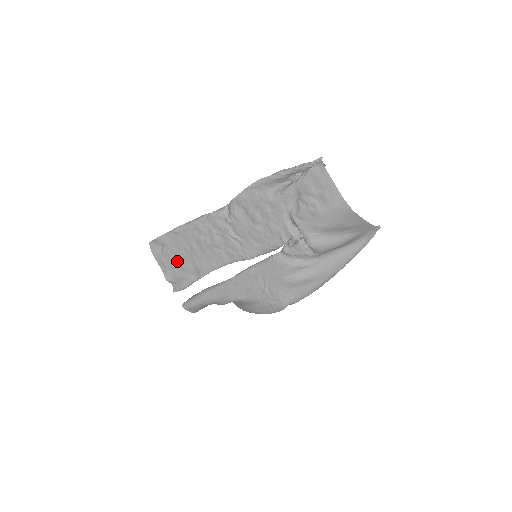
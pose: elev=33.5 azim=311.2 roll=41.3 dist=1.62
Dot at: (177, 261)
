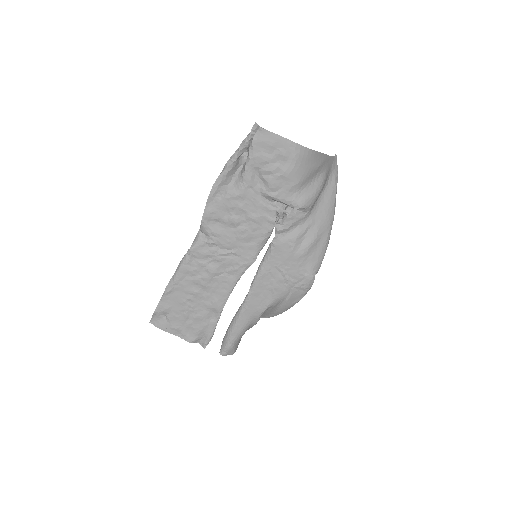
Dot at: (188, 317)
